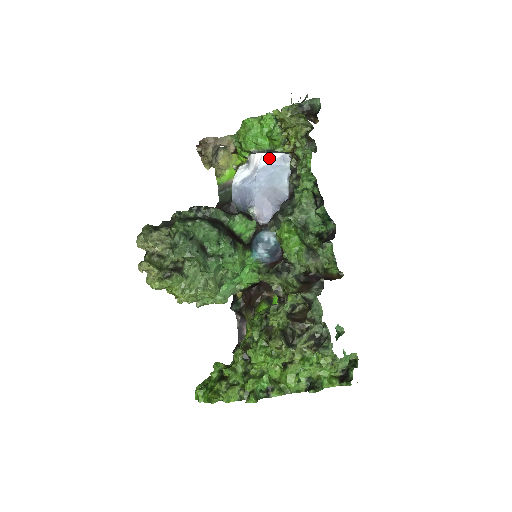
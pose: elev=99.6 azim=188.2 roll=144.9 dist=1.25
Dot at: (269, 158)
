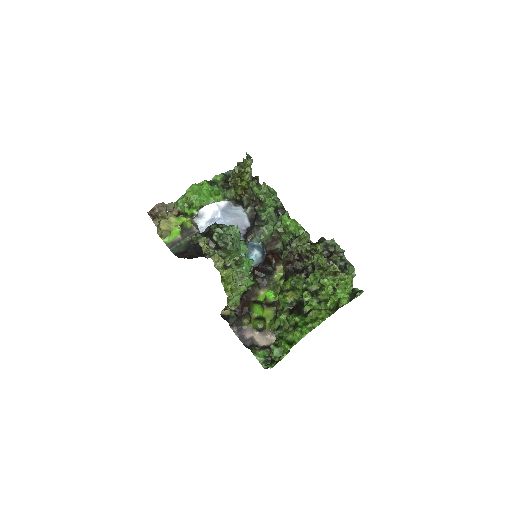
Dot at: (222, 204)
